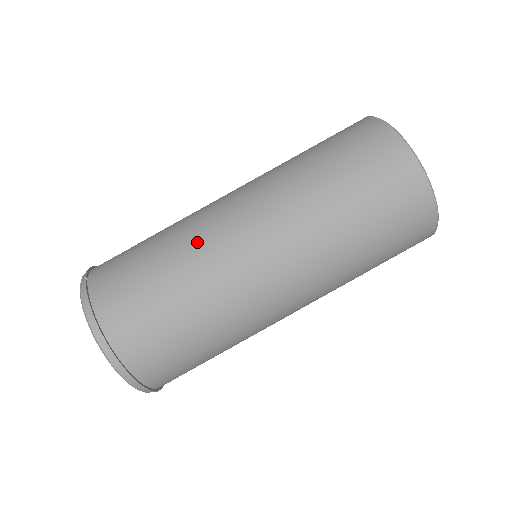
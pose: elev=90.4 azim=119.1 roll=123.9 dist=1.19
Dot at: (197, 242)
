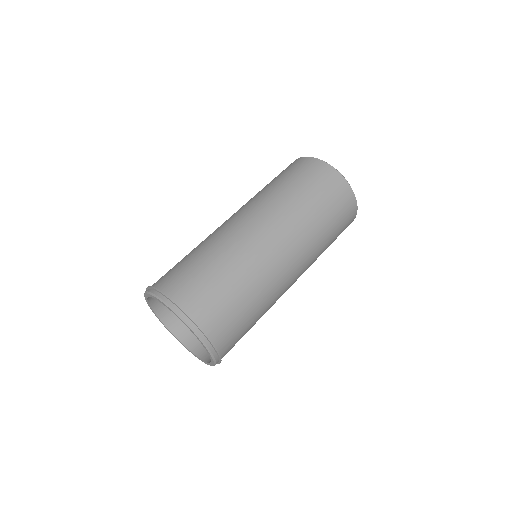
Dot at: occluded
